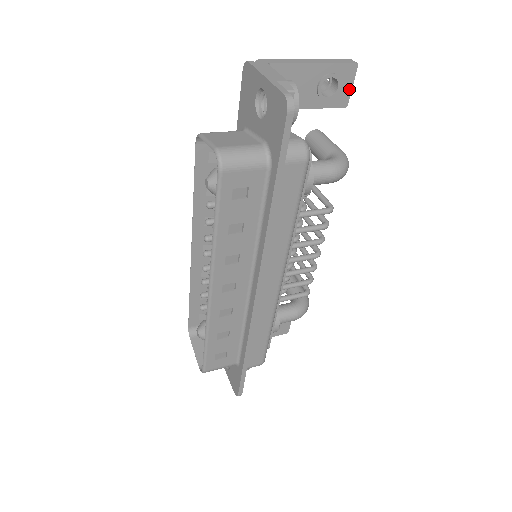
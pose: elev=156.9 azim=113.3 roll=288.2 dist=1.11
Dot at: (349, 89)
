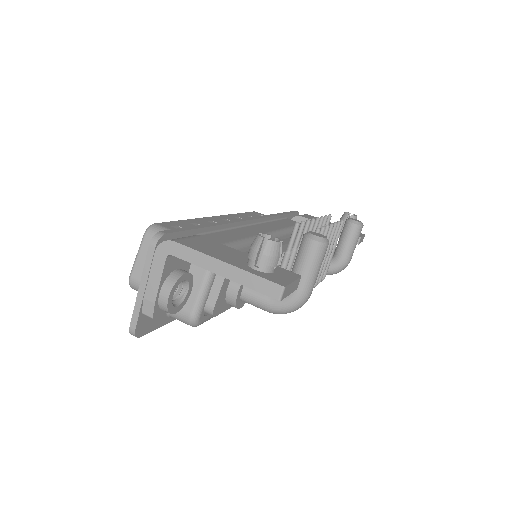
Dot at: occluded
